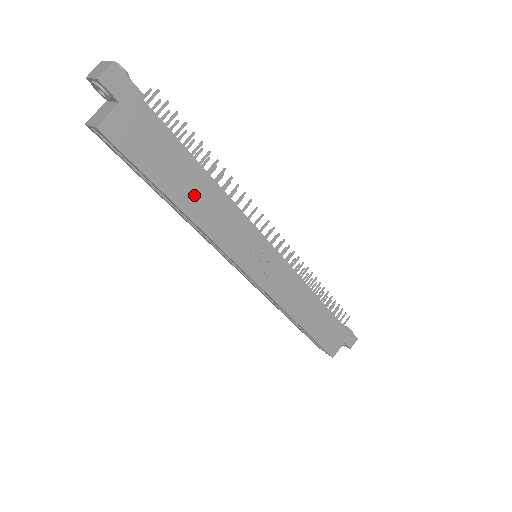
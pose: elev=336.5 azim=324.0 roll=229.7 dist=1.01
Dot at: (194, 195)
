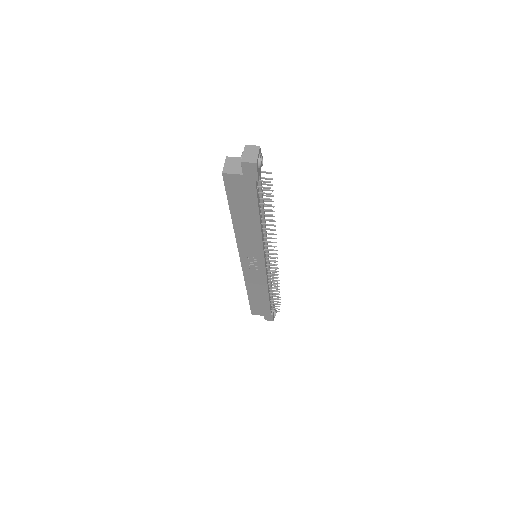
Dot at: (245, 222)
